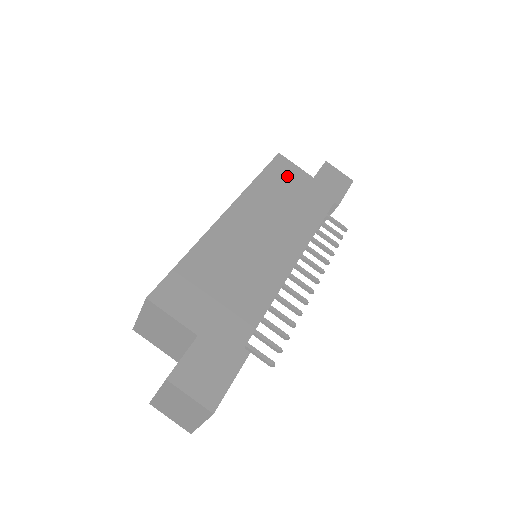
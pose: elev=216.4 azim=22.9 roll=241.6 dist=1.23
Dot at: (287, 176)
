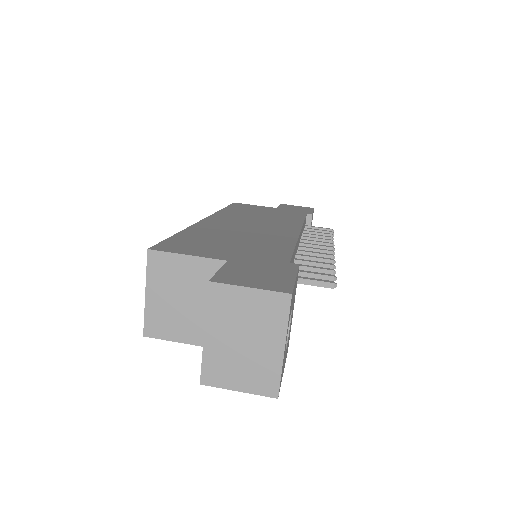
Dot at: (251, 208)
